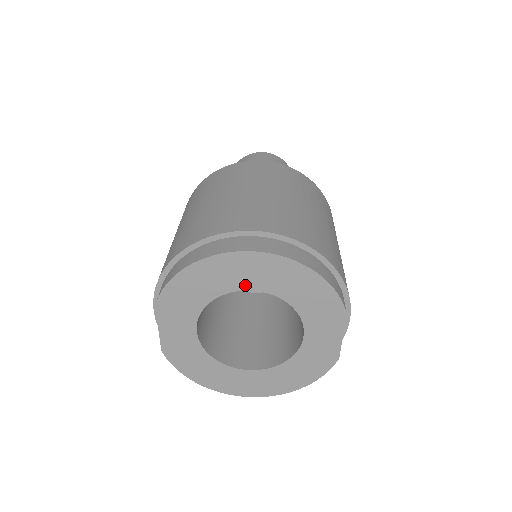
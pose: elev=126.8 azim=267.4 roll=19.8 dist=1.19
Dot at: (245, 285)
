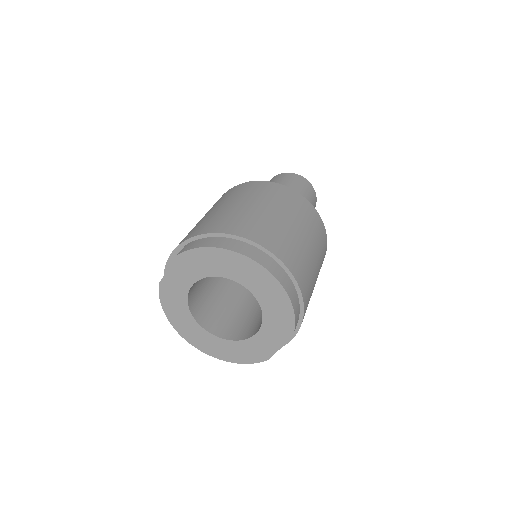
Dot at: (243, 281)
